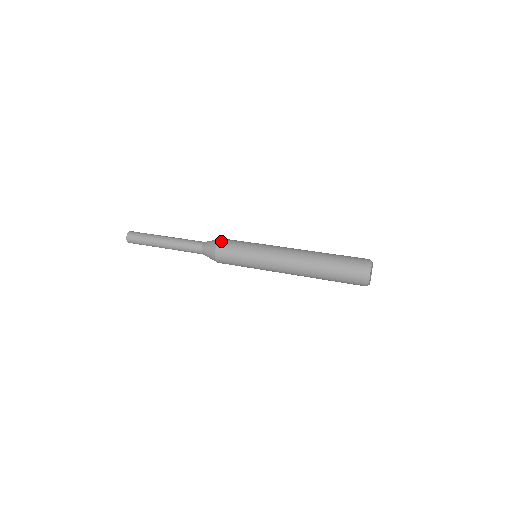
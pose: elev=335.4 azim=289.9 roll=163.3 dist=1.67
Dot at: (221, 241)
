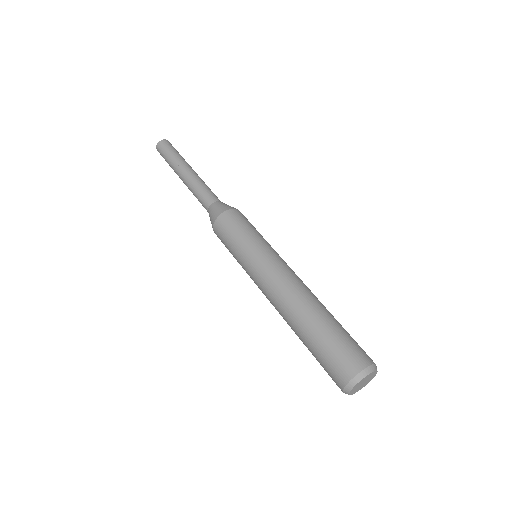
Dot at: (222, 217)
